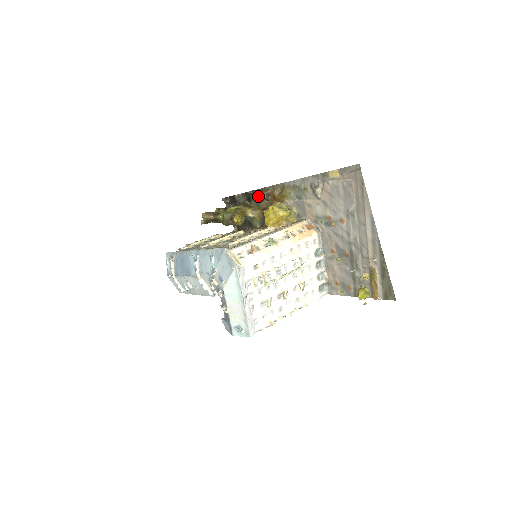
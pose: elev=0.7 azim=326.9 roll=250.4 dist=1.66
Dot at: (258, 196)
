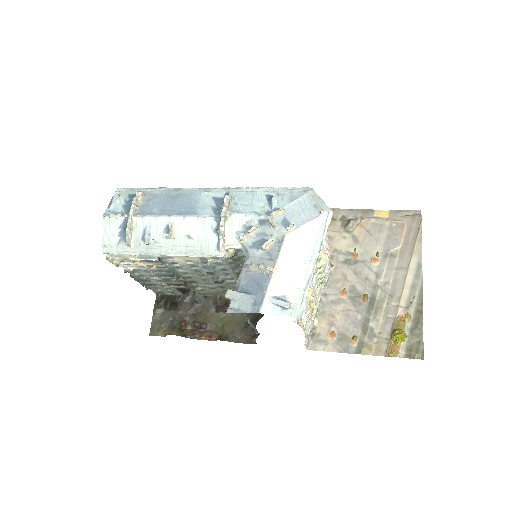
Dot at: occluded
